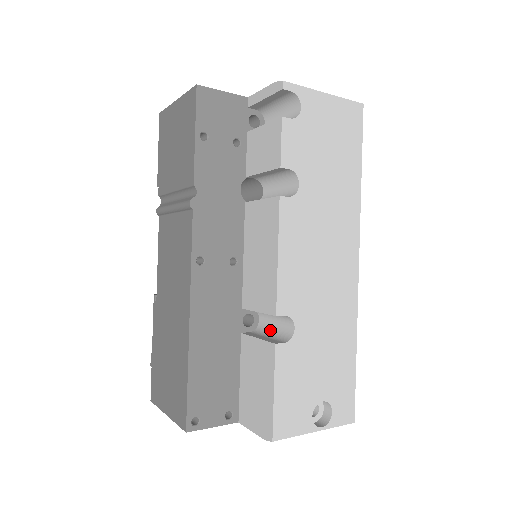
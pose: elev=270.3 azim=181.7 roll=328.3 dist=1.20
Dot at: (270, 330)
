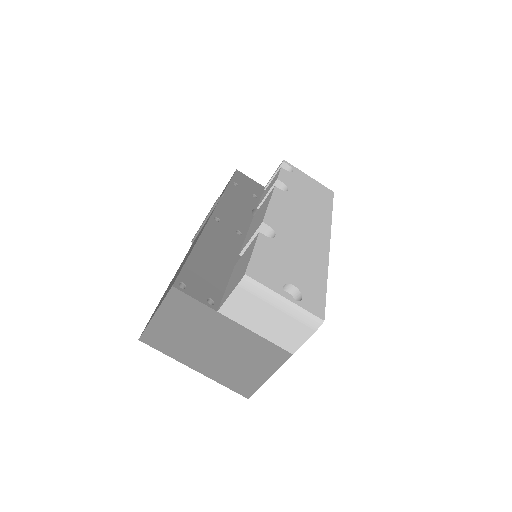
Dot at: occluded
